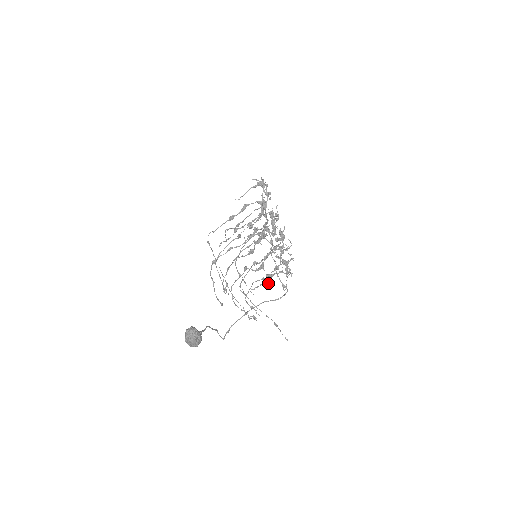
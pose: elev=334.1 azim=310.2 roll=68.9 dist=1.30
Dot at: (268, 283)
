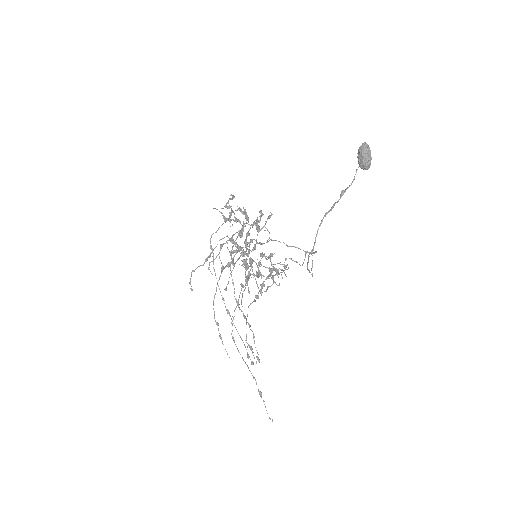
Dot at: occluded
